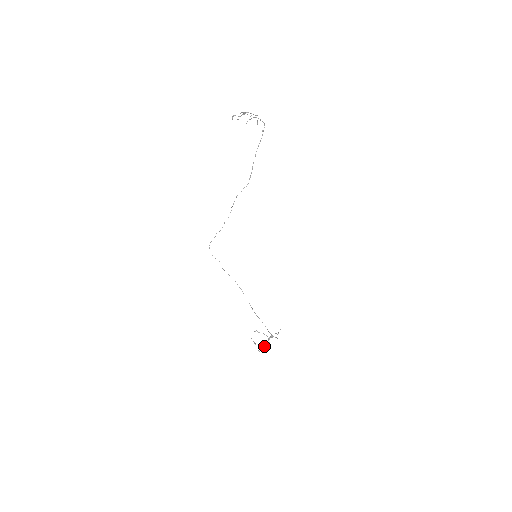
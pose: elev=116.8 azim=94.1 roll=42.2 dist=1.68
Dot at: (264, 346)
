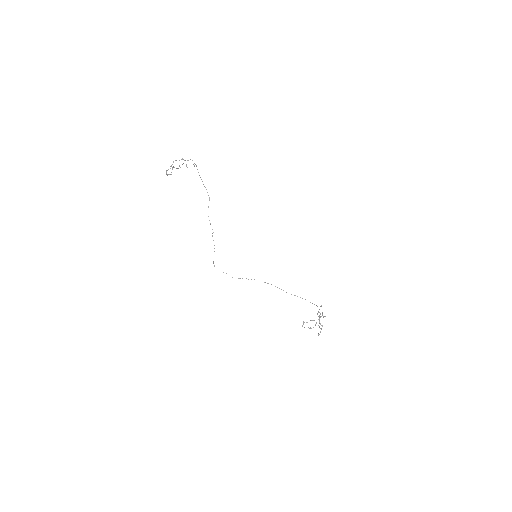
Dot at: occluded
